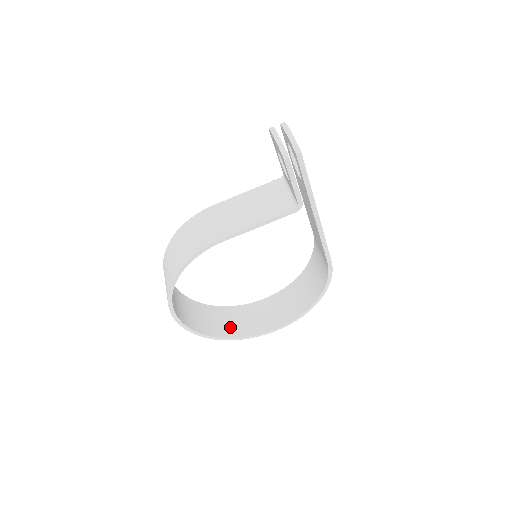
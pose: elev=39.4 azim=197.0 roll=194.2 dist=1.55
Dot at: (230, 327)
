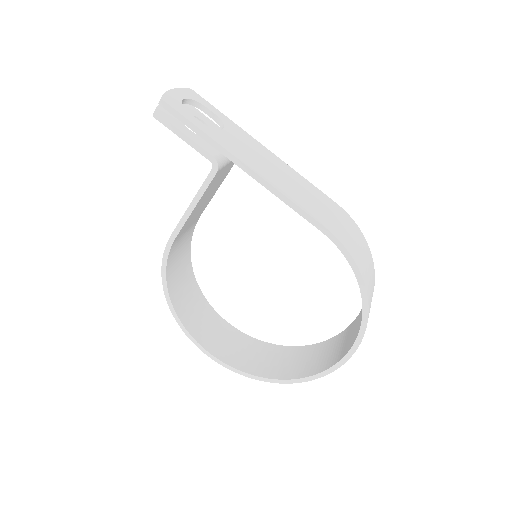
Dot at: (295, 367)
